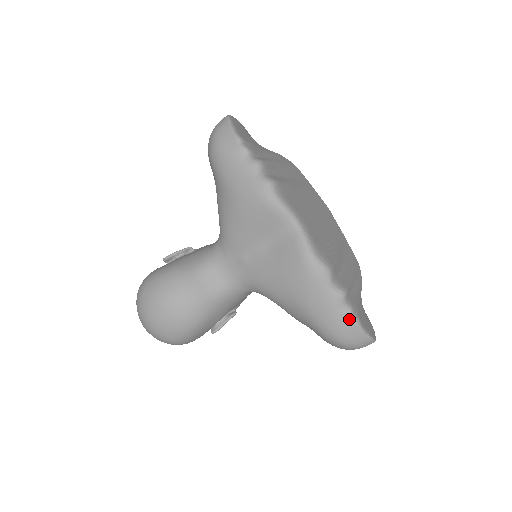
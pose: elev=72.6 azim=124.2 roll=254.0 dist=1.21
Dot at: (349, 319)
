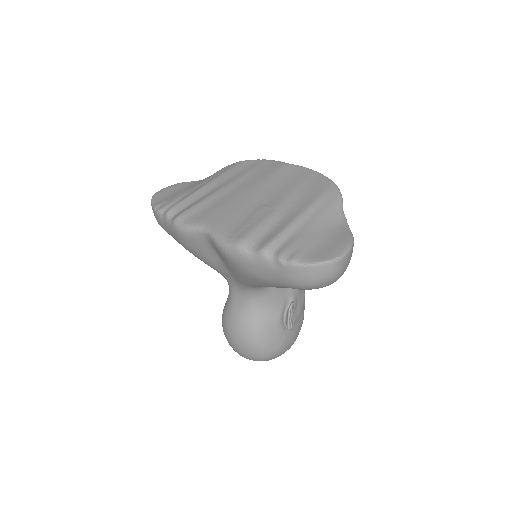
Dot at: (283, 266)
